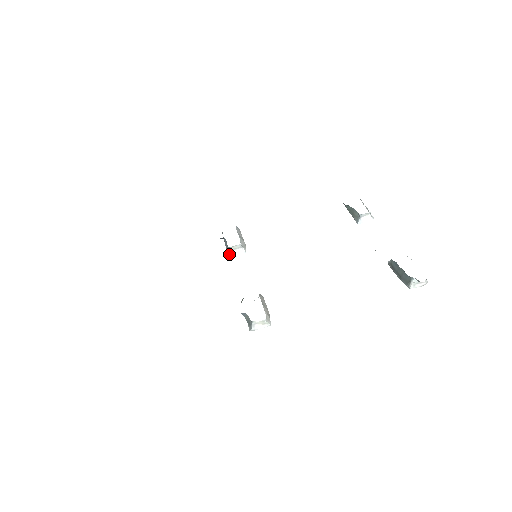
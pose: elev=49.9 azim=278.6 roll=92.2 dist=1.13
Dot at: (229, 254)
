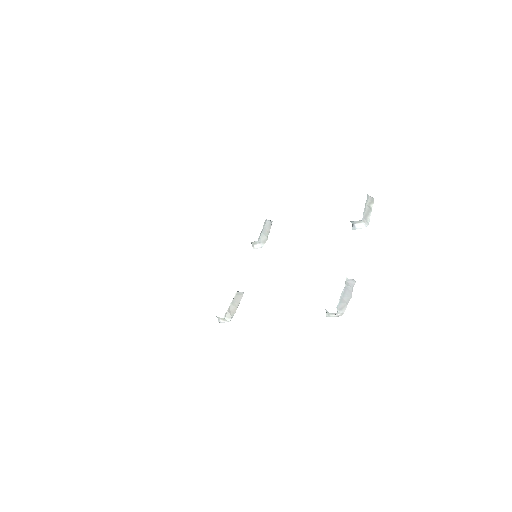
Dot at: occluded
